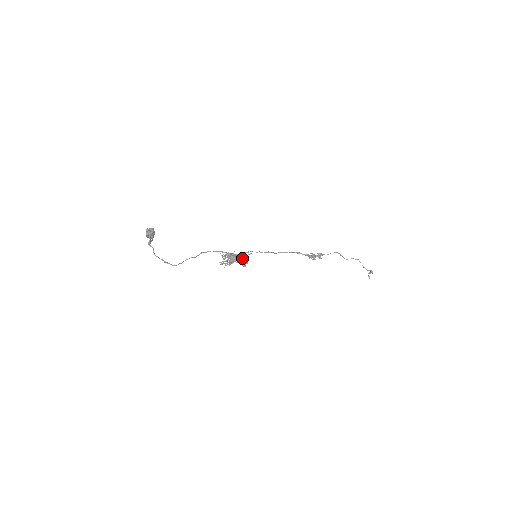
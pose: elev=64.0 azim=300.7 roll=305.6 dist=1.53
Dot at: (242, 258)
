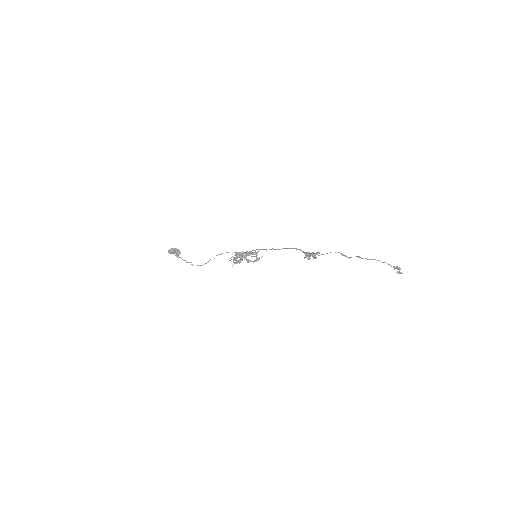
Dot at: (253, 254)
